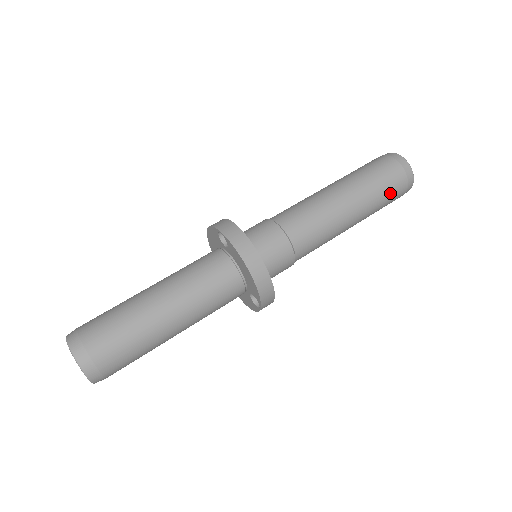
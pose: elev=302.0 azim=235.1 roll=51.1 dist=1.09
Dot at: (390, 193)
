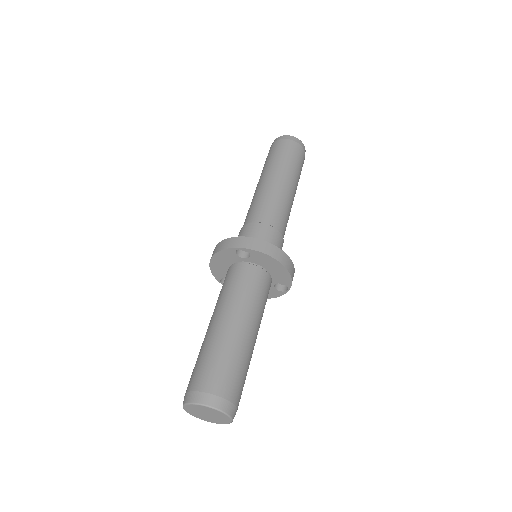
Dot at: (301, 165)
